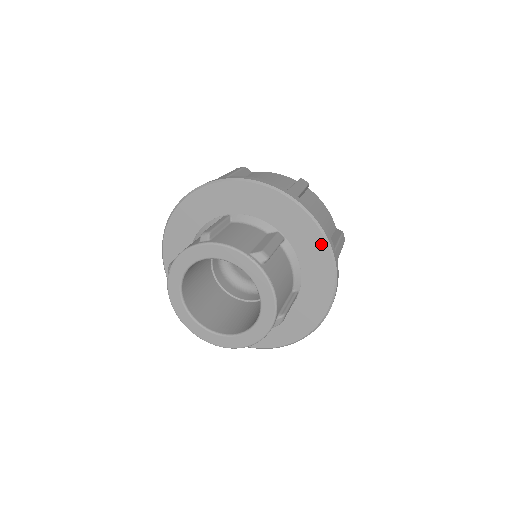
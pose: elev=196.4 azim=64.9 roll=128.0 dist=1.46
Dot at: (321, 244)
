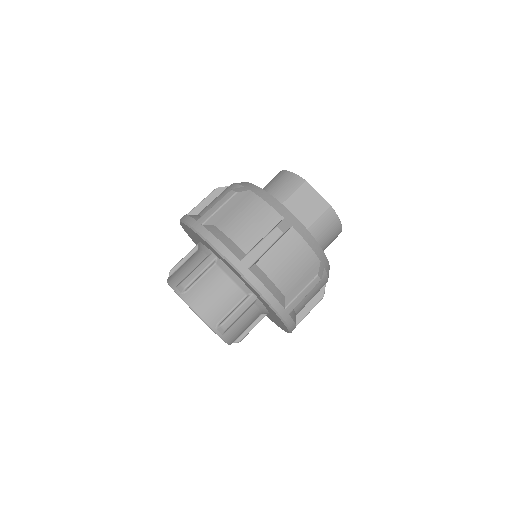
Dot at: (225, 260)
